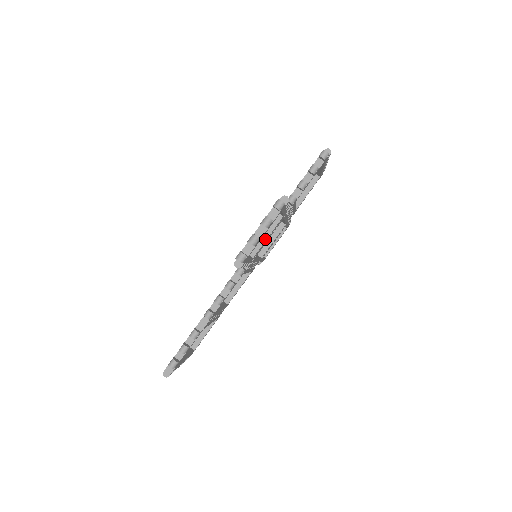
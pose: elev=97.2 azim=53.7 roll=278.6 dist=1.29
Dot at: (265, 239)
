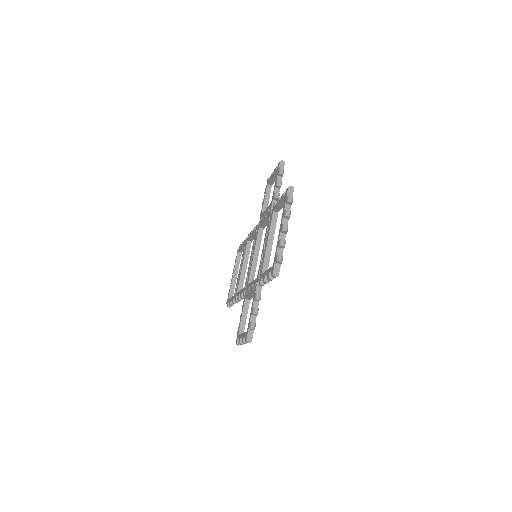
Dot at: occluded
